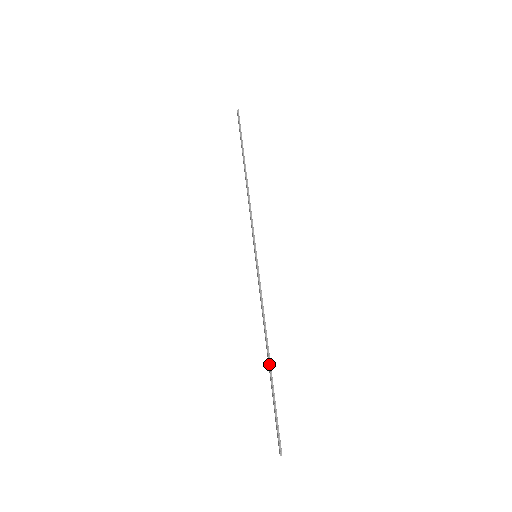
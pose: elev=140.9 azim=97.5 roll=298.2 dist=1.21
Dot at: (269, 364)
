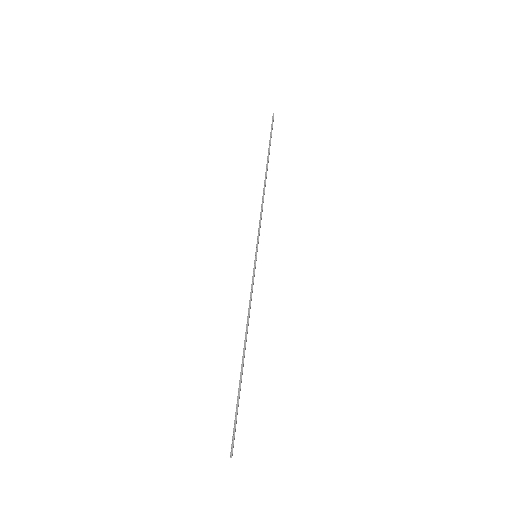
Dot at: (242, 364)
